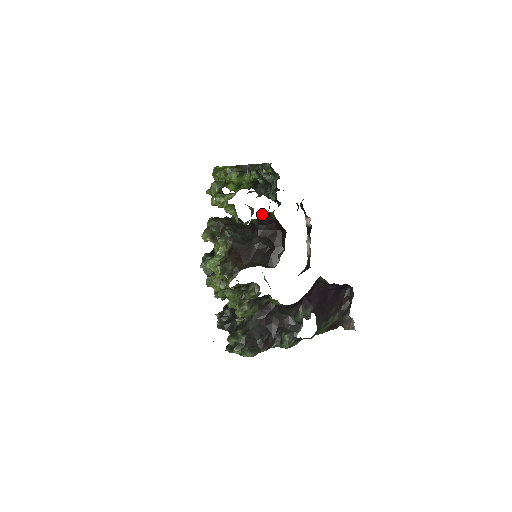
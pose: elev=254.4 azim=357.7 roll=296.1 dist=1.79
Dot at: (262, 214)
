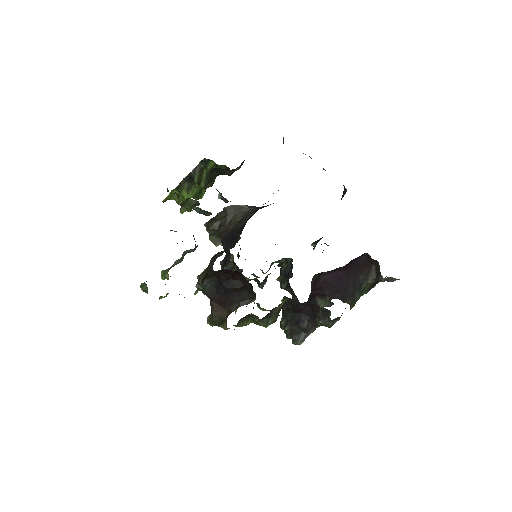
Dot at: (202, 280)
